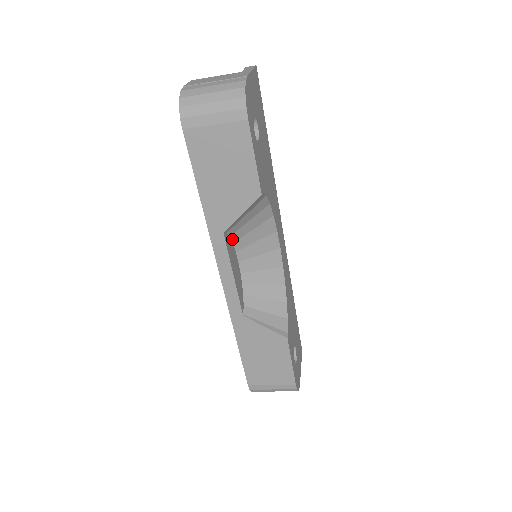
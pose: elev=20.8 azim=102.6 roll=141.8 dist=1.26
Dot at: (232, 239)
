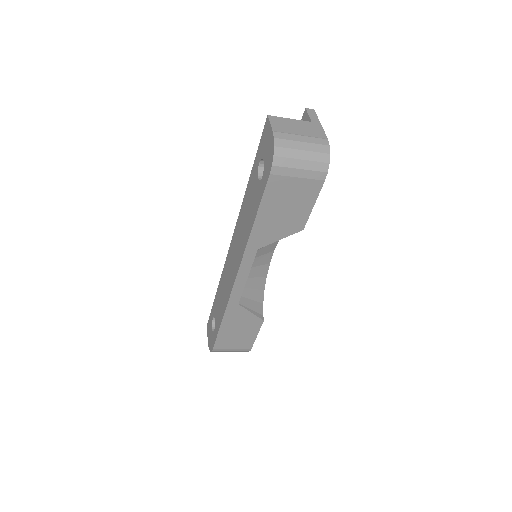
Dot at: occluded
